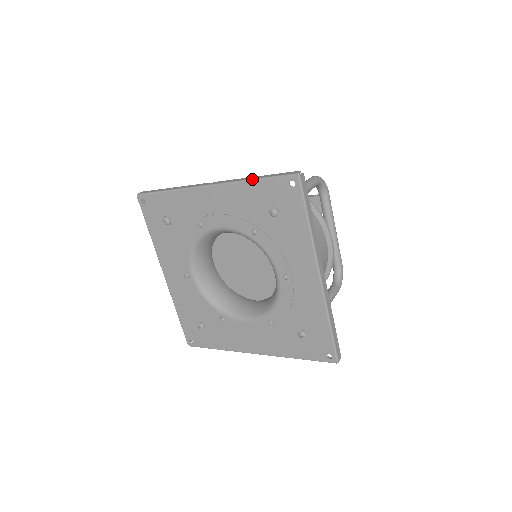
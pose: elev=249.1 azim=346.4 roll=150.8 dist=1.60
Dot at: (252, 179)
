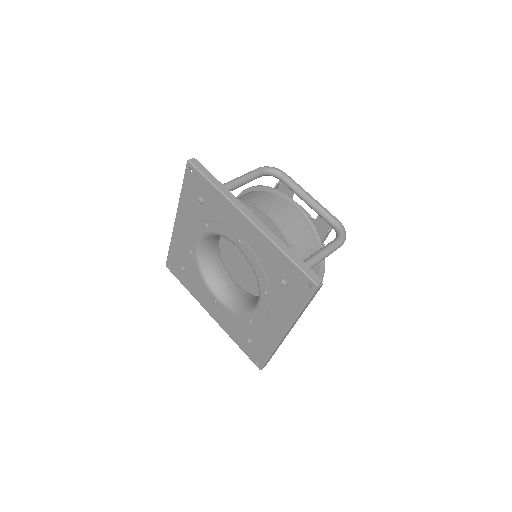
Dot at: (181, 190)
